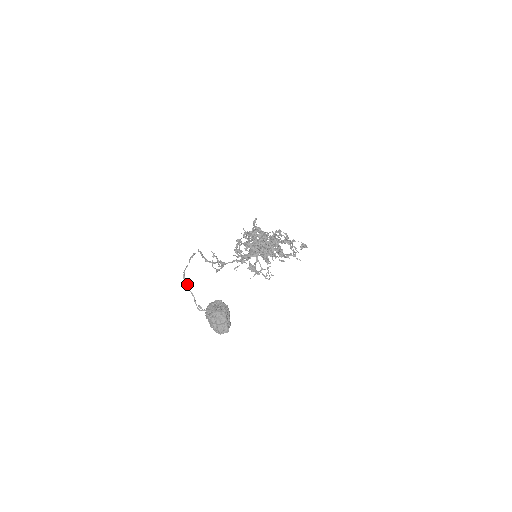
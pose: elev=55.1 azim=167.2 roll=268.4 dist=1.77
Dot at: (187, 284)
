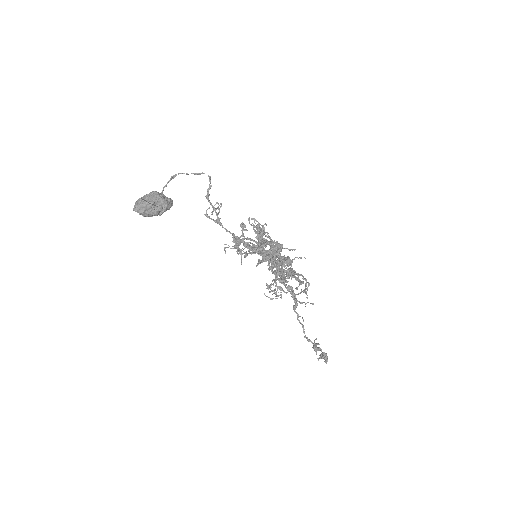
Dot at: (168, 182)
